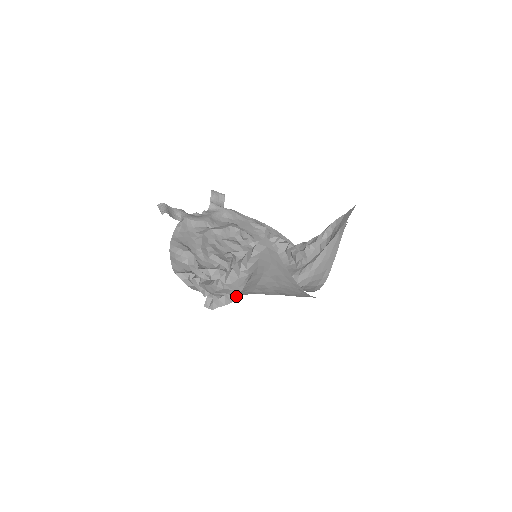
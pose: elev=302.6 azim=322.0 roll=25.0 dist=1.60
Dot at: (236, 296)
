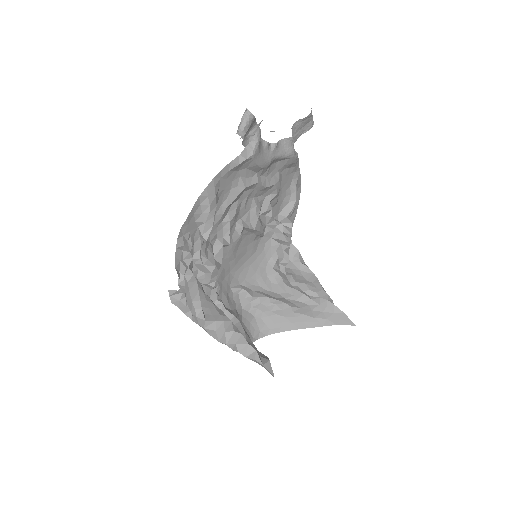
Dot at: occluded
